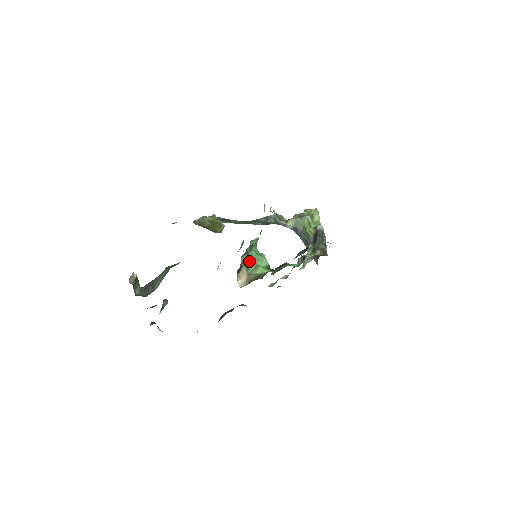
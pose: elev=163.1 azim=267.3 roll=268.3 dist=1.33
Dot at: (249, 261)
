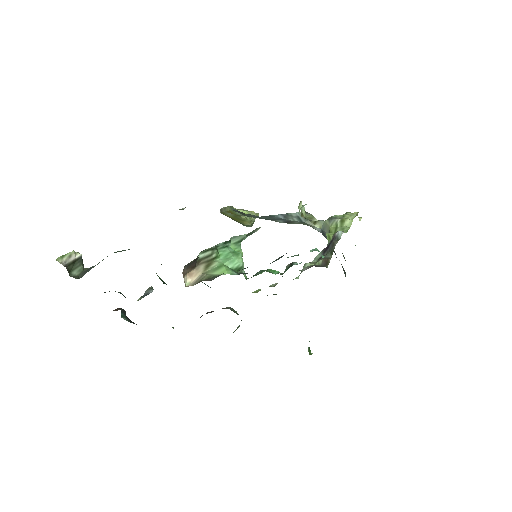
Dot at: (214, 259)
